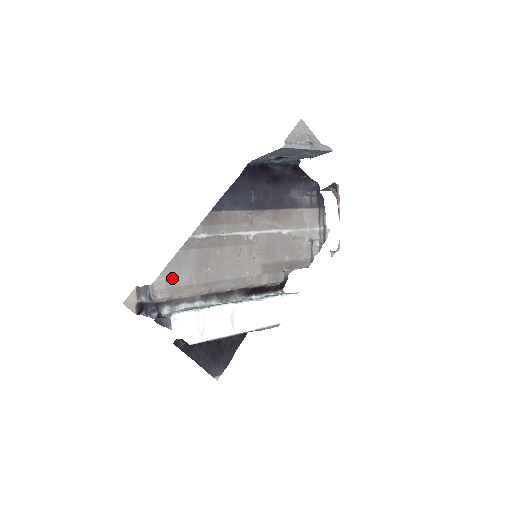
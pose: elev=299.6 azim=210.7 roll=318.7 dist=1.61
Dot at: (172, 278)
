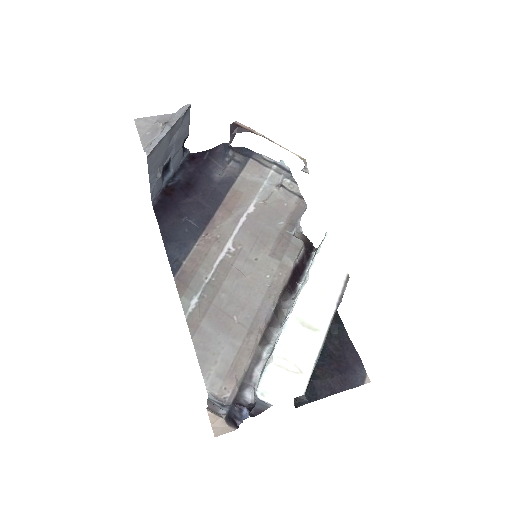
Dot at: (217, 366)
